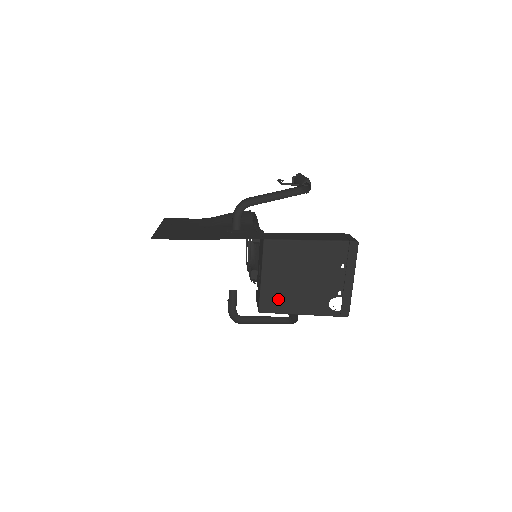
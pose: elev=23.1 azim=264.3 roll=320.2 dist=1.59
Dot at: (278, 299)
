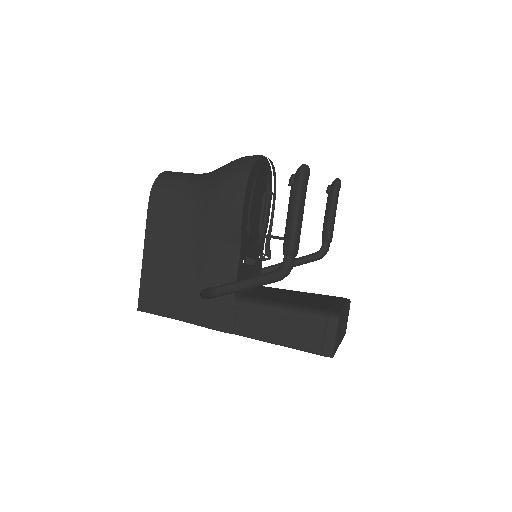
Dot at: occluded
